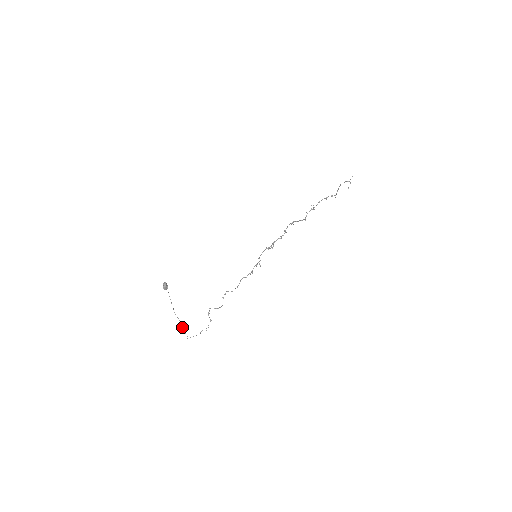
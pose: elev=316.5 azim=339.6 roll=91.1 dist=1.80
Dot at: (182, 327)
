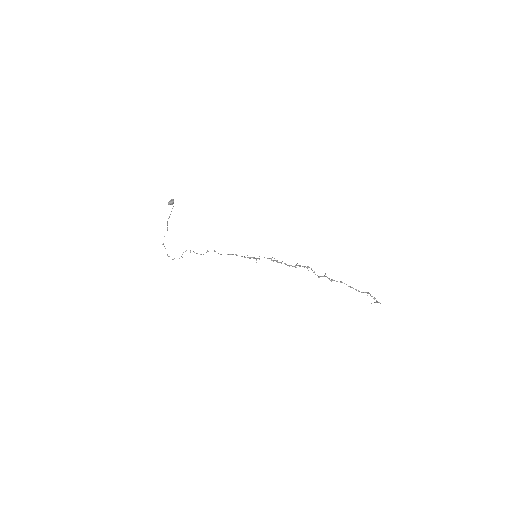
Dot at: occluded
